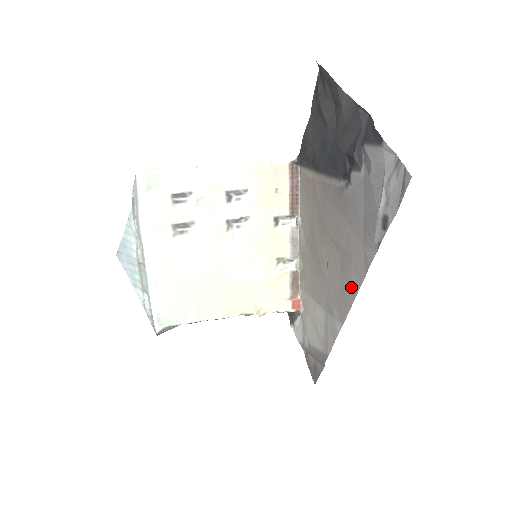
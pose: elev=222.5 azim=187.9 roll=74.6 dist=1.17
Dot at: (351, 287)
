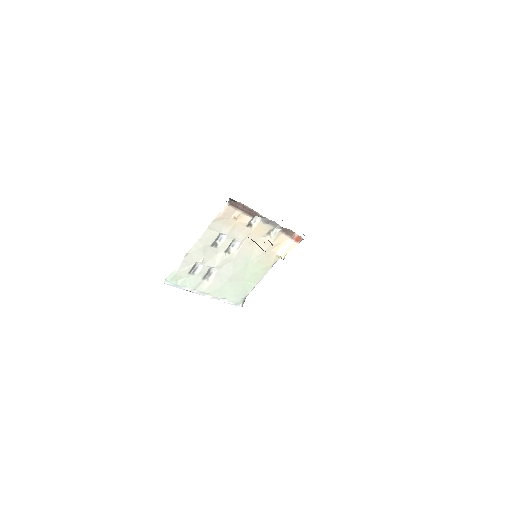
Dot at: occluded
